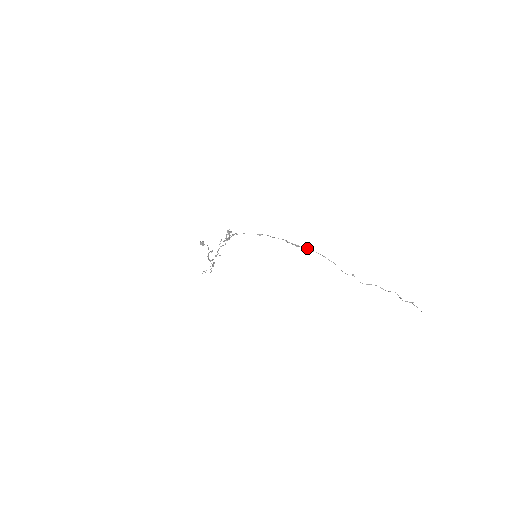
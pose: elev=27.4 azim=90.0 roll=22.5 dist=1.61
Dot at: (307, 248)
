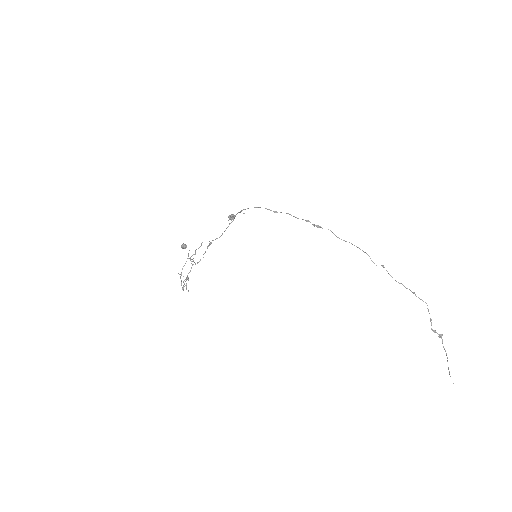
Dot at: (330, 230)
